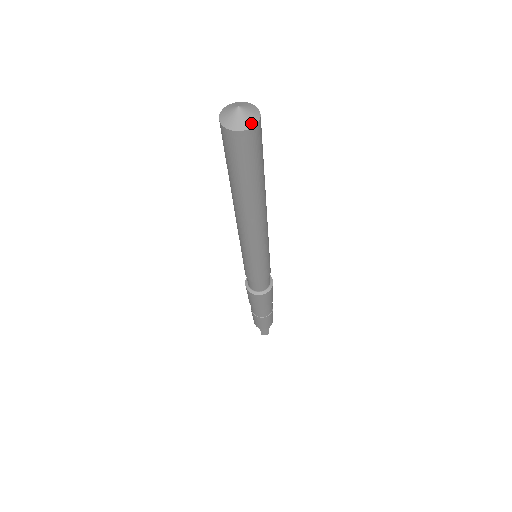
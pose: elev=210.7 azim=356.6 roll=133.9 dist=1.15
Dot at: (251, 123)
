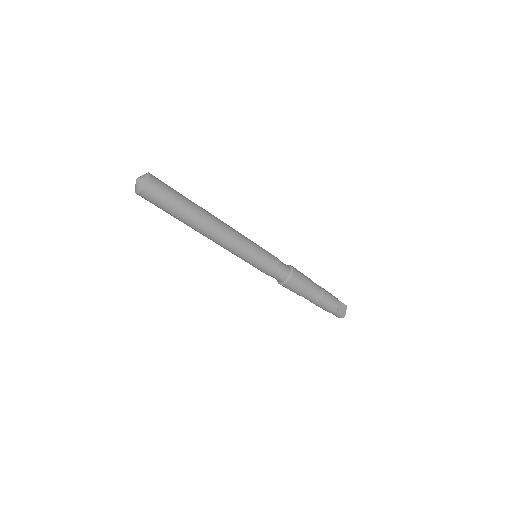
Dot at: (141, 187)
